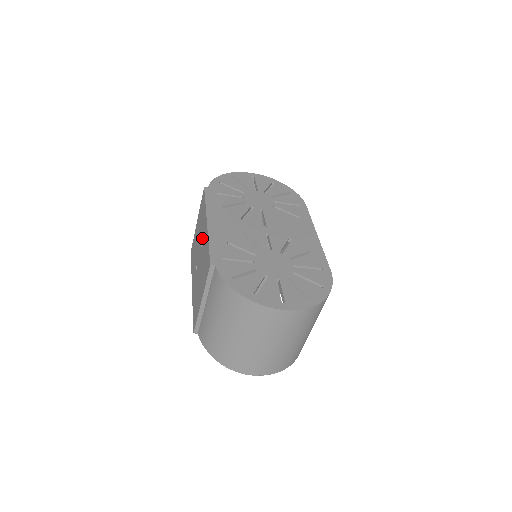
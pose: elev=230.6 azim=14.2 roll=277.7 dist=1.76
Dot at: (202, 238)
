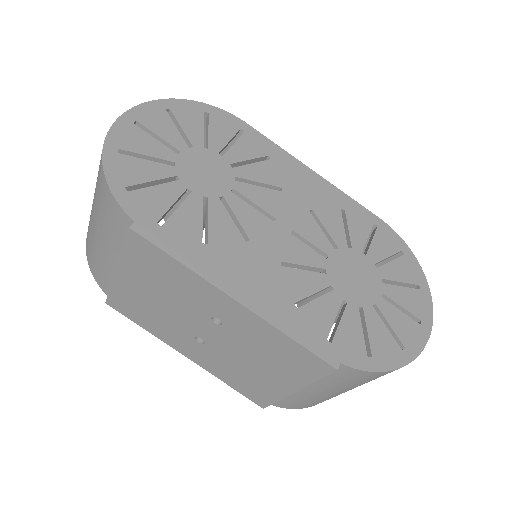
Dot at: (213, 315)
